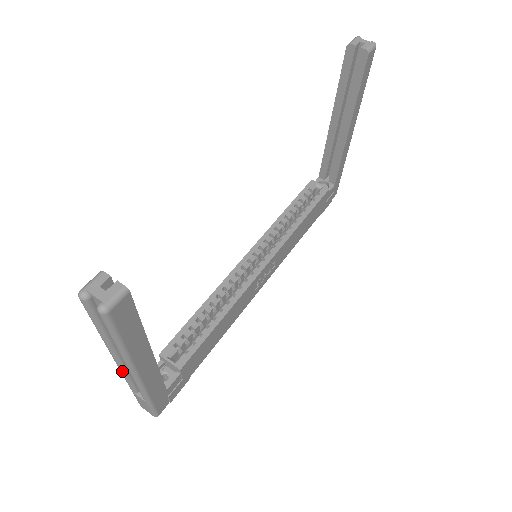
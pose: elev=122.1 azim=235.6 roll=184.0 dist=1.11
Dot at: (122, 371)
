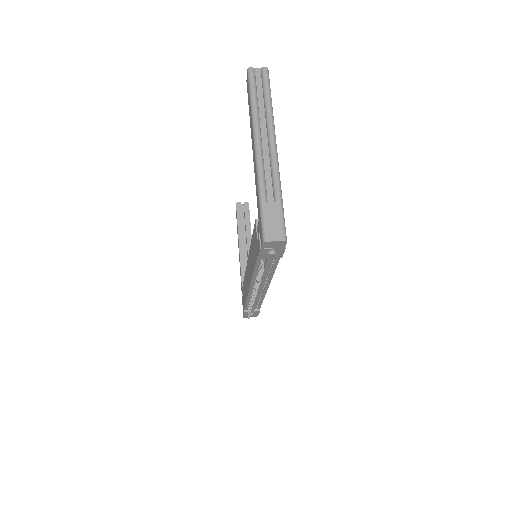
Dot at: (261, 156)
